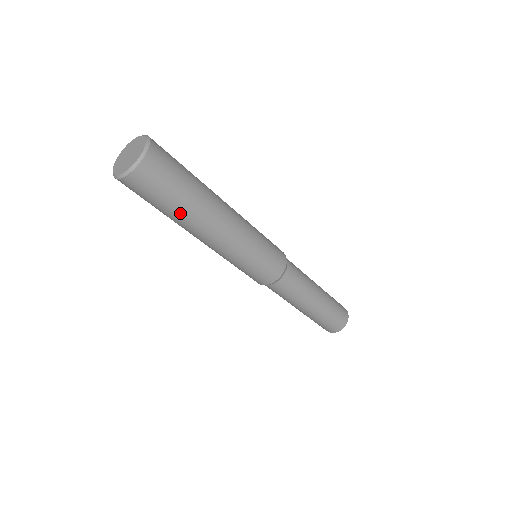
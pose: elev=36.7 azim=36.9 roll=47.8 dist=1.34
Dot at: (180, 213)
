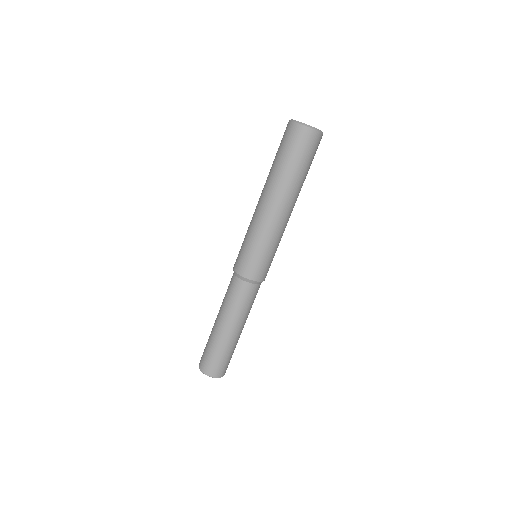
Dot at: (289, 174)
